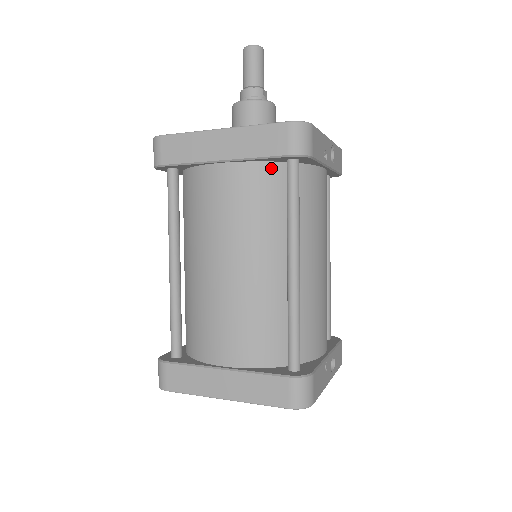
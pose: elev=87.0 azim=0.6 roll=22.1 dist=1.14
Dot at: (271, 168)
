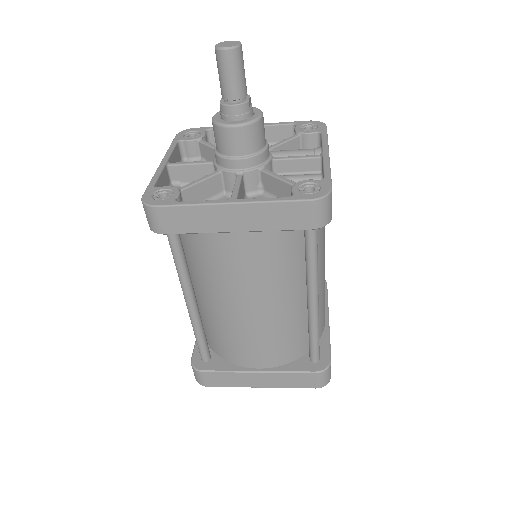
Dot at: occluded
